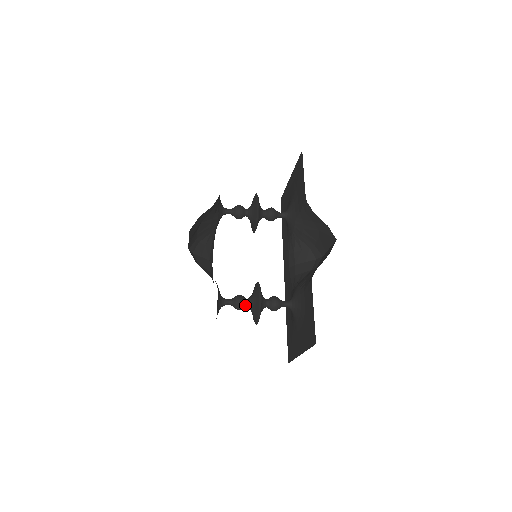
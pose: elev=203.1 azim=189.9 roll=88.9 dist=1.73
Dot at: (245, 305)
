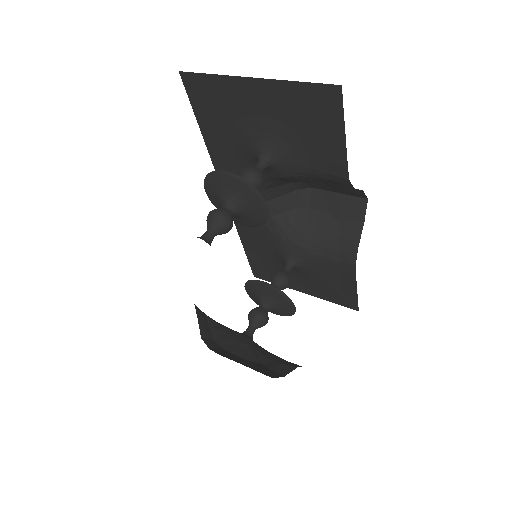
Dot at: occluded
